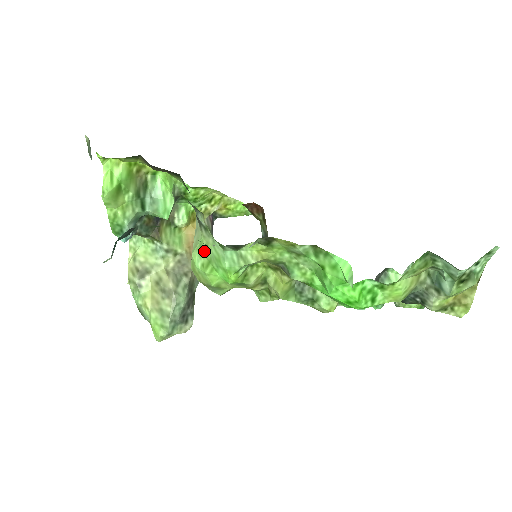
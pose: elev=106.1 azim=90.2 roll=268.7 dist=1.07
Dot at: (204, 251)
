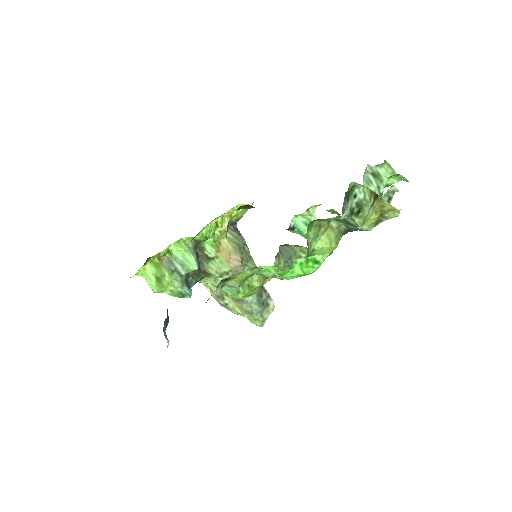
Dot at: occluded
